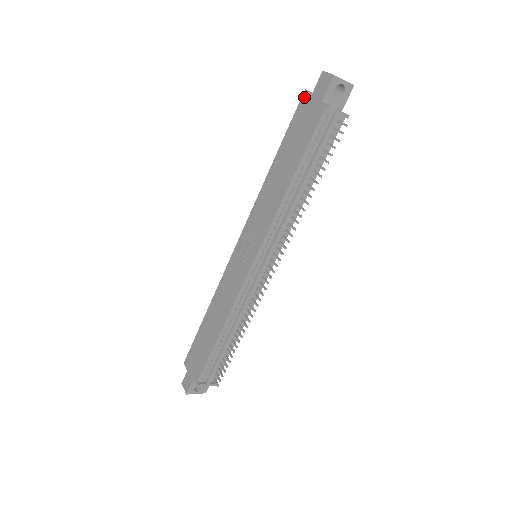
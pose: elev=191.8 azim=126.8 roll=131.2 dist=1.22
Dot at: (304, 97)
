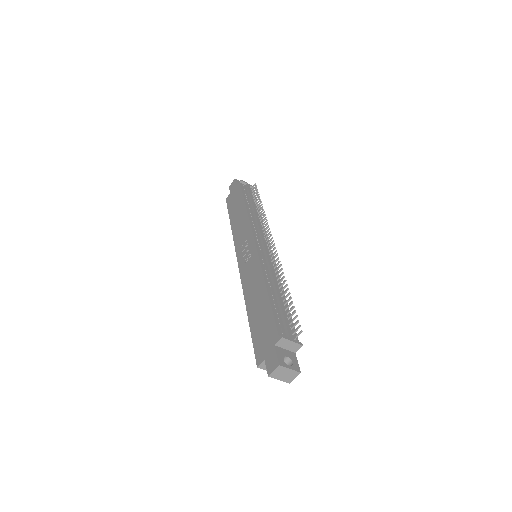
Dot at: (227, 199)
